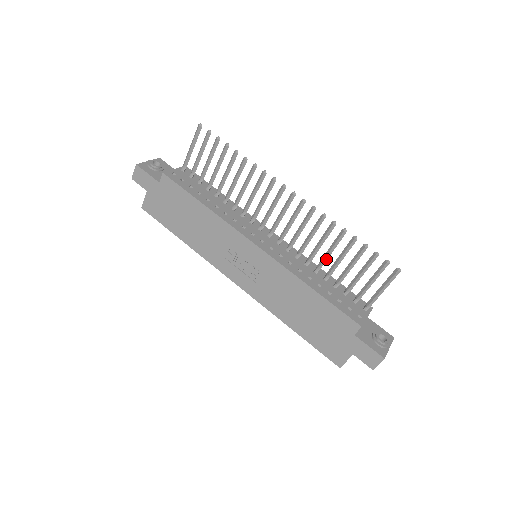
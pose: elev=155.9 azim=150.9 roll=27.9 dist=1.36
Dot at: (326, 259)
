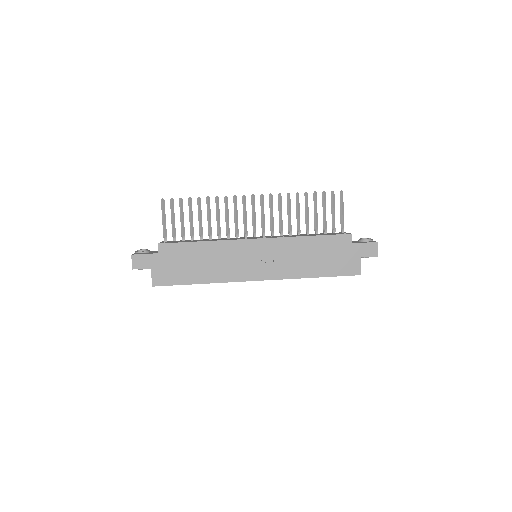
Dot at: (299, 221)
